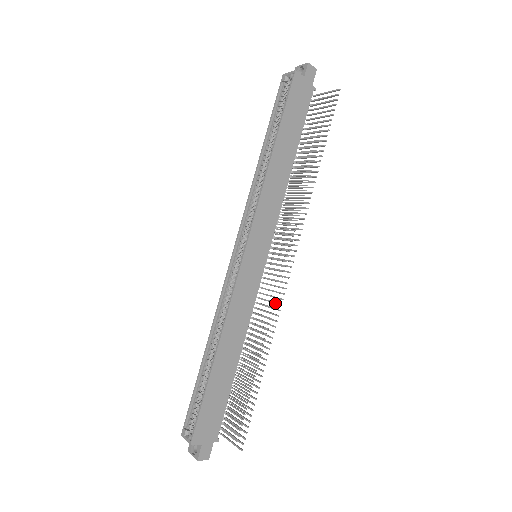
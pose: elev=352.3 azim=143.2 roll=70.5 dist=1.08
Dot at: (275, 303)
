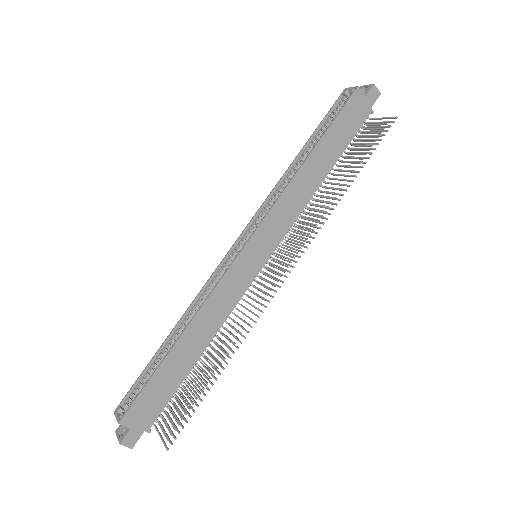
Dot at: (257, 308)
